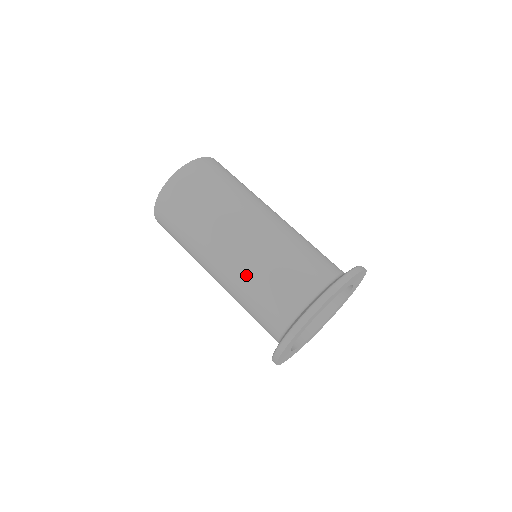
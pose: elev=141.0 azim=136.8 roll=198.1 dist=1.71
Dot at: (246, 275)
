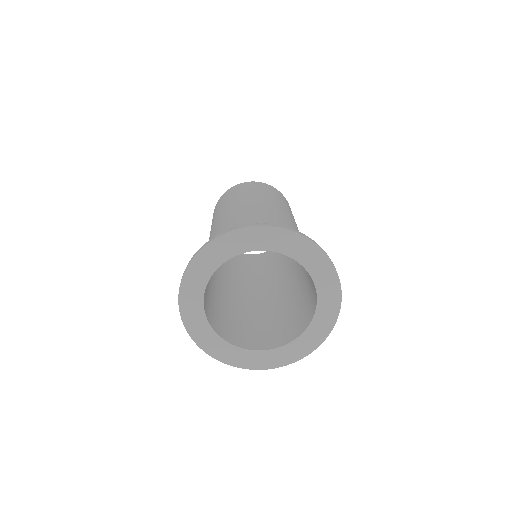
Dot at: occluded
